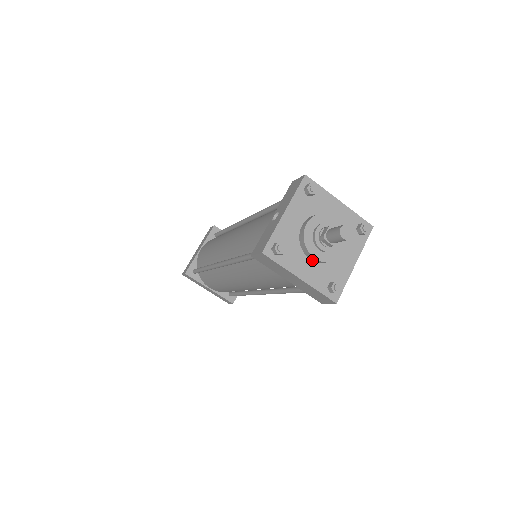
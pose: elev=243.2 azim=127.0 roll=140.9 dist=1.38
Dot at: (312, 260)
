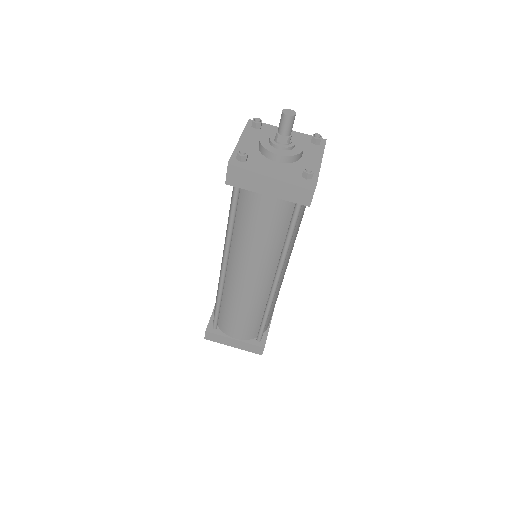
Dot at: (278, 162)
